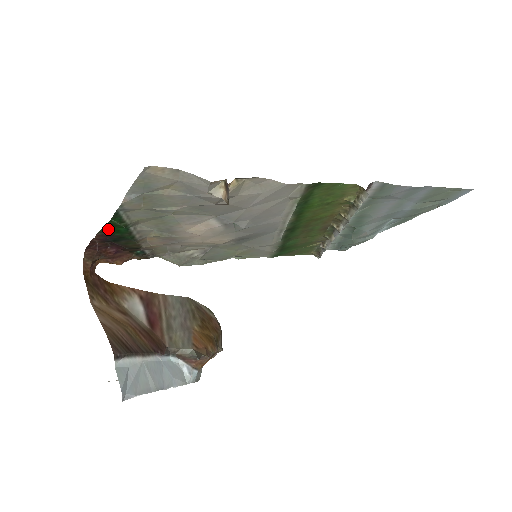
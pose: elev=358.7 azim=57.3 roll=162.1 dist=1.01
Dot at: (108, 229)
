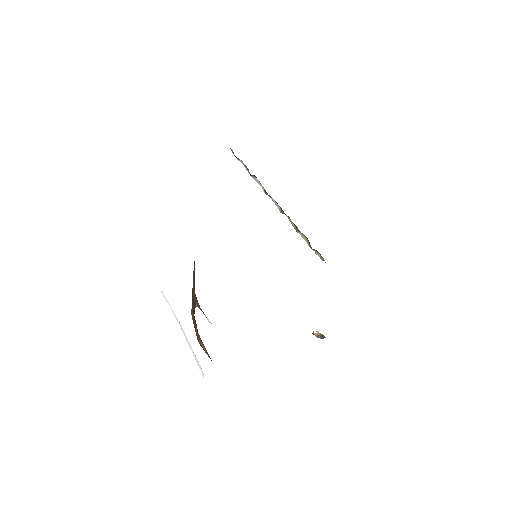
Dot at: occluded
